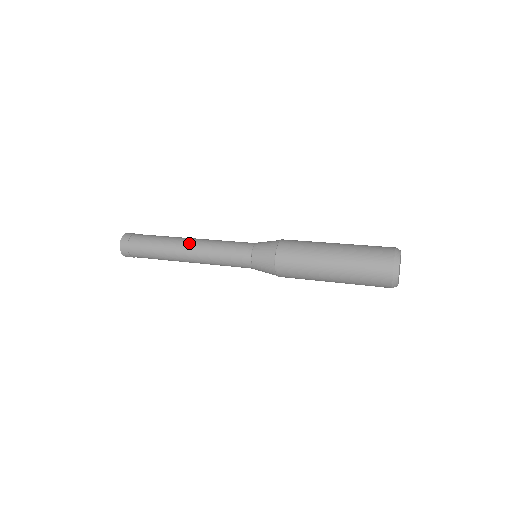
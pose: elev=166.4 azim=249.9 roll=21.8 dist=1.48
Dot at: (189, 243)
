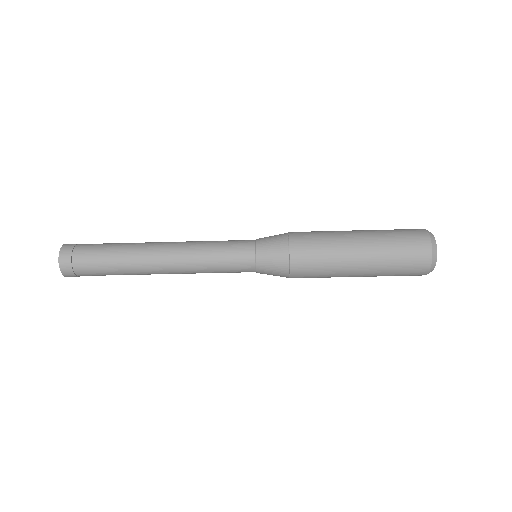
Dot at: (165, 246)
